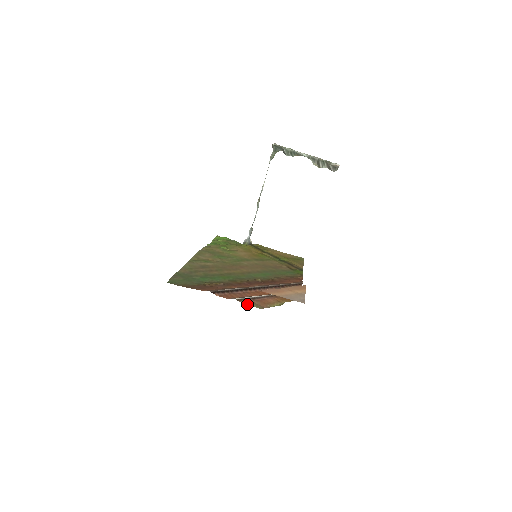
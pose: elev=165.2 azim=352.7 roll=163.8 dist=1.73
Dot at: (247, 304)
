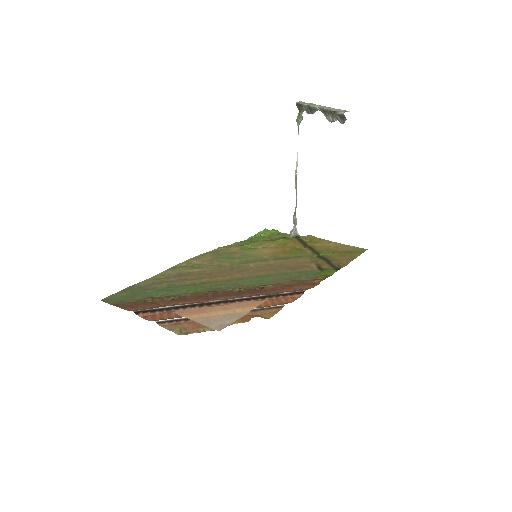
Dot at: (167, 328)
